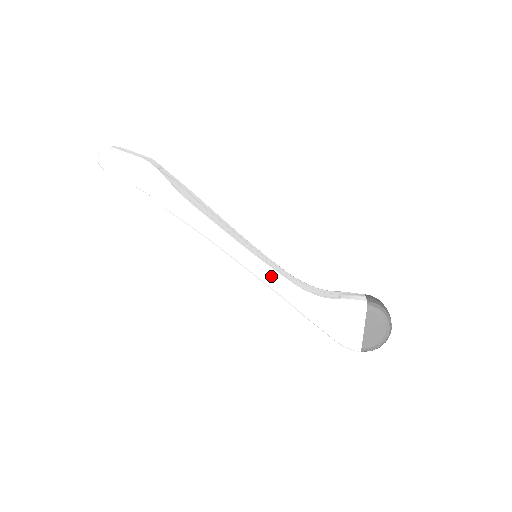
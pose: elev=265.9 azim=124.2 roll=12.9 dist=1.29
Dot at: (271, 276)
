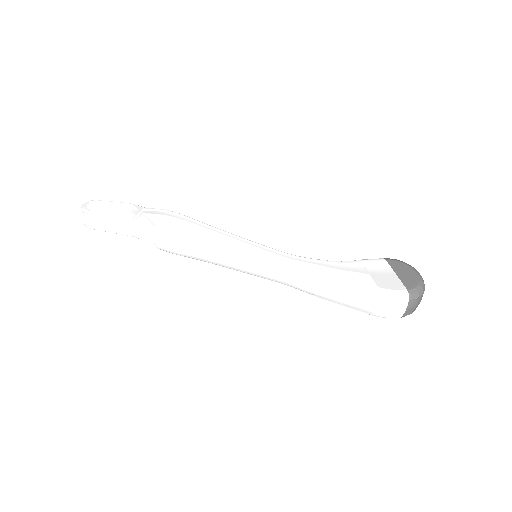
Dot at: (280, 253)
